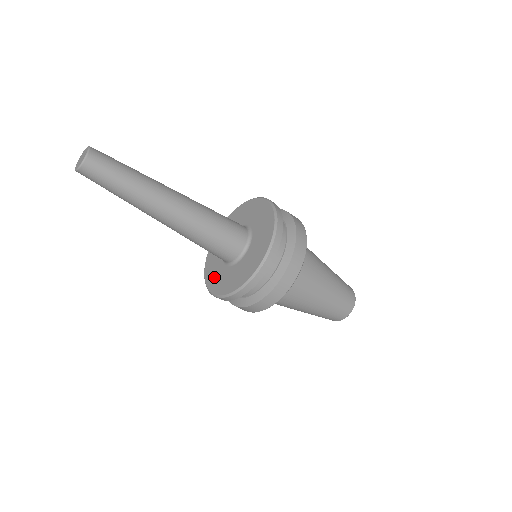
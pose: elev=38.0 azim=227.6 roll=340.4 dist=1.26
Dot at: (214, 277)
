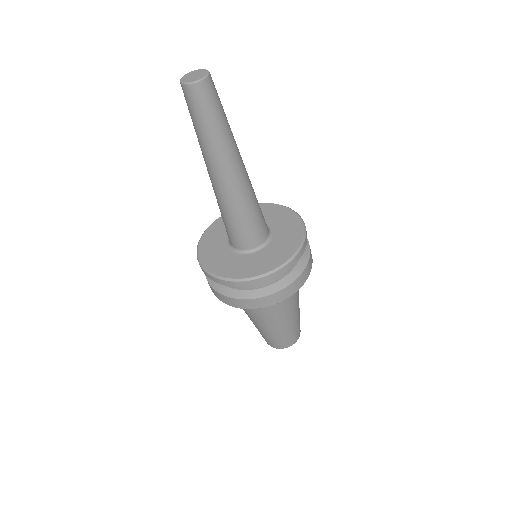
Dot at: (220, 263)
